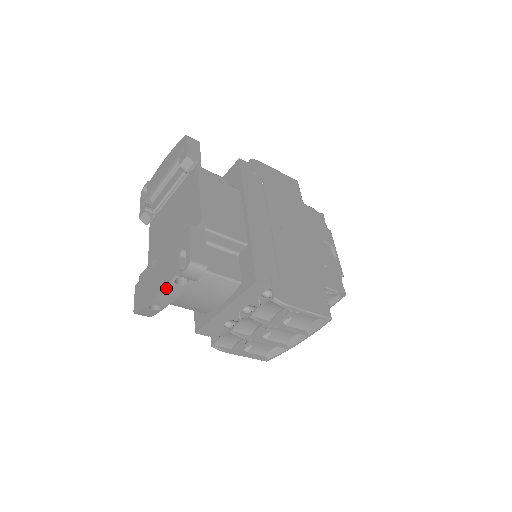
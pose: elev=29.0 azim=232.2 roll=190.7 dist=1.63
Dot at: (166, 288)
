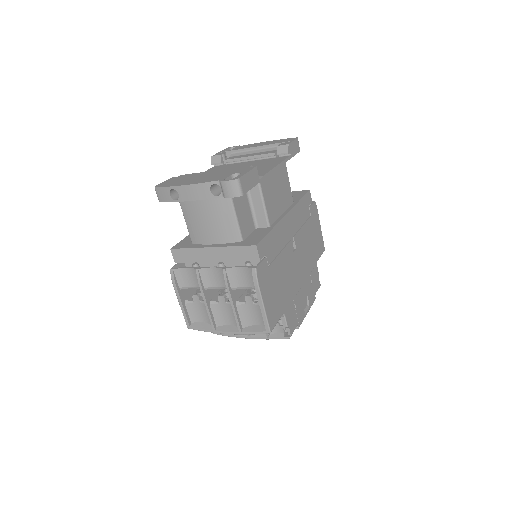
Dot at: (200, 184)
